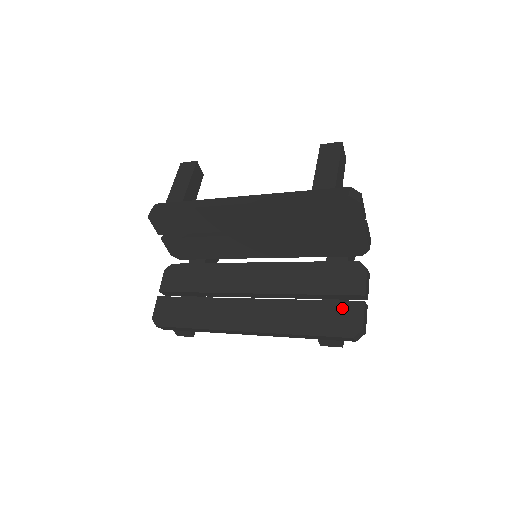
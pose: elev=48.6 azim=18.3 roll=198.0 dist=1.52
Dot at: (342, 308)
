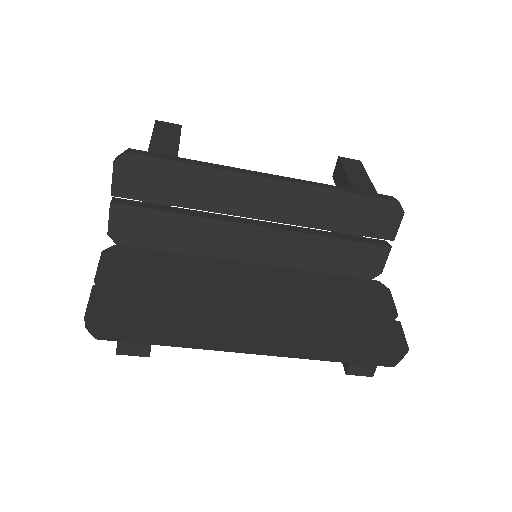
Dot at: (379, 326)
